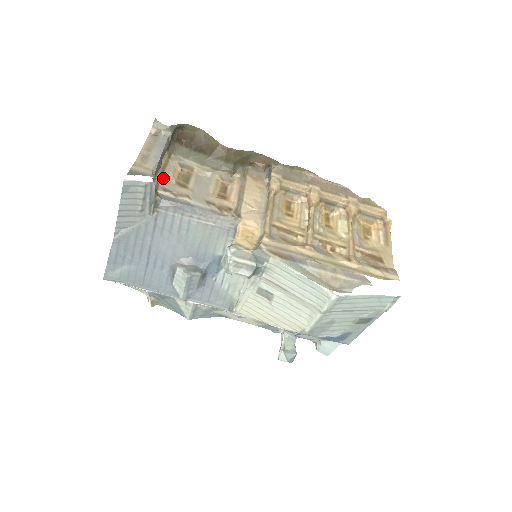
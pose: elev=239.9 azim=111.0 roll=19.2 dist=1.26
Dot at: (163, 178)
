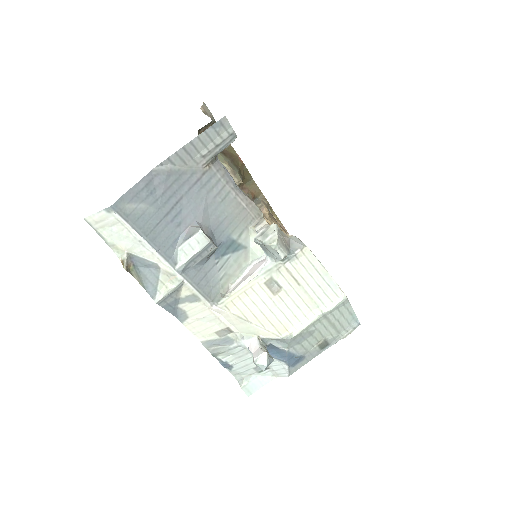
Dot at: occluded
